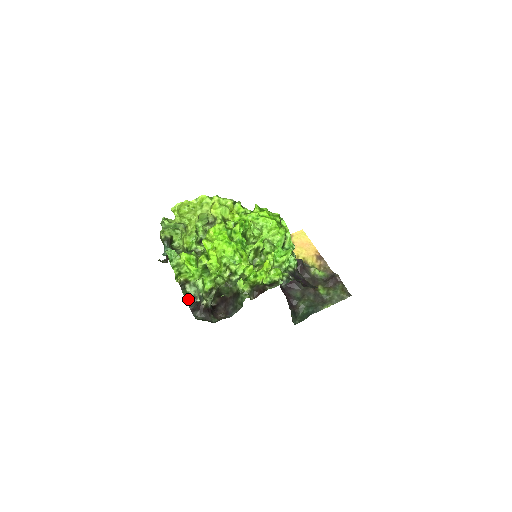
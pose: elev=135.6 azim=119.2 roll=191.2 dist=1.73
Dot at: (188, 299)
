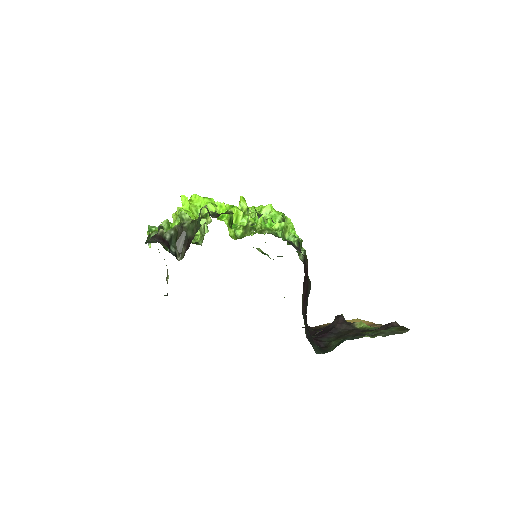
Dot at: (149, 242)
